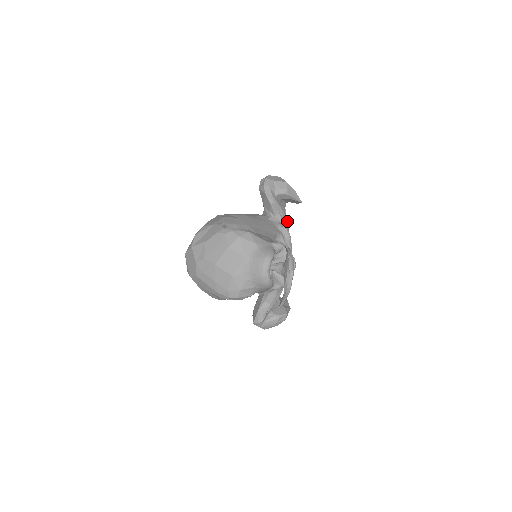
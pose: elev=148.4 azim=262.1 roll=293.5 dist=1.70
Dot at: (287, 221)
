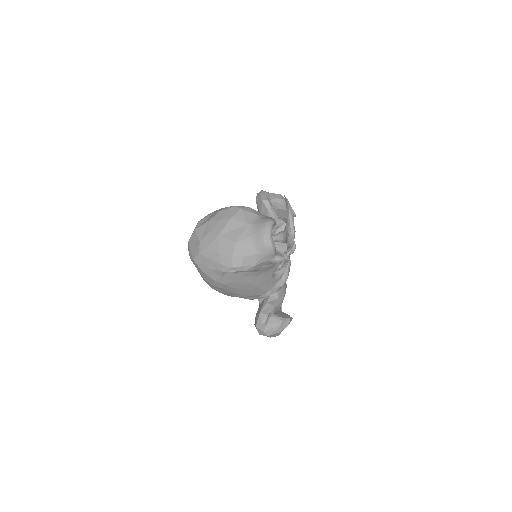
Dot at: occluded
